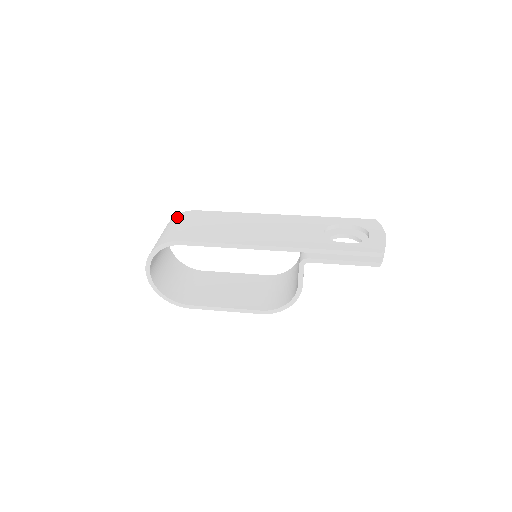
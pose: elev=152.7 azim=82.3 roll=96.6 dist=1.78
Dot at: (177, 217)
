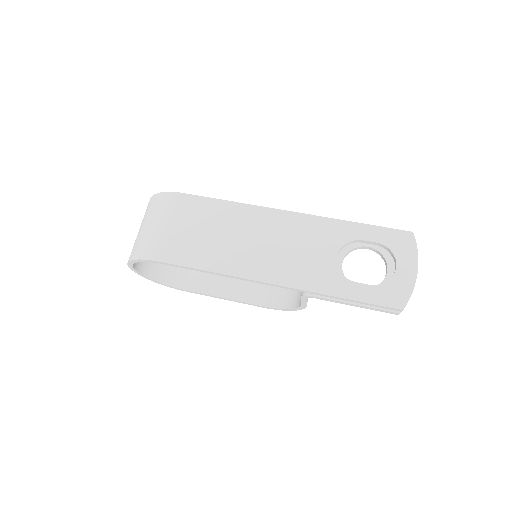
Dot at: (159, 201)
